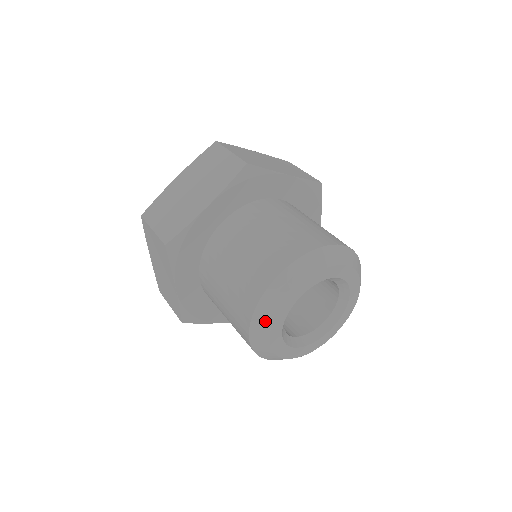
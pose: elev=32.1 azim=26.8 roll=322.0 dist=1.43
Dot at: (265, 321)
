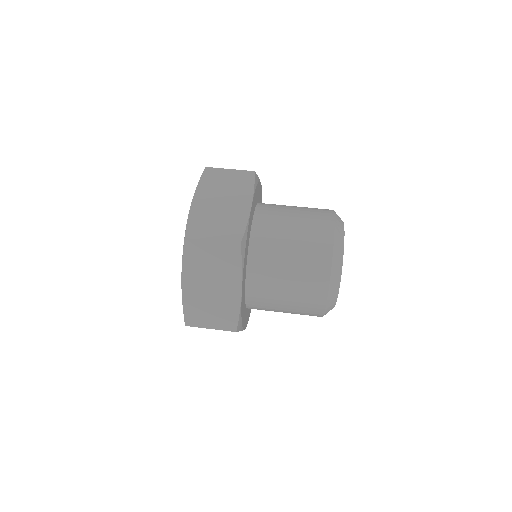
Dot at: (331, 308)
